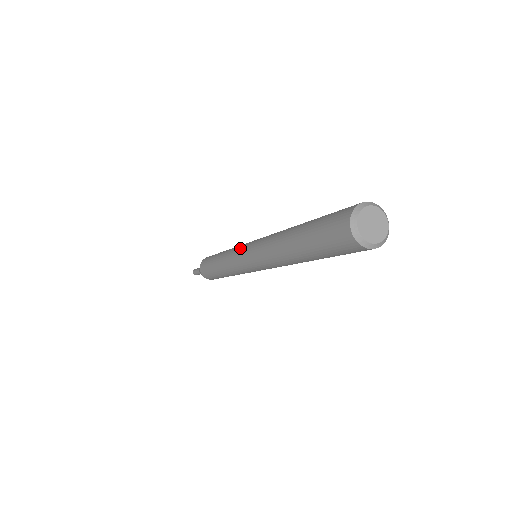
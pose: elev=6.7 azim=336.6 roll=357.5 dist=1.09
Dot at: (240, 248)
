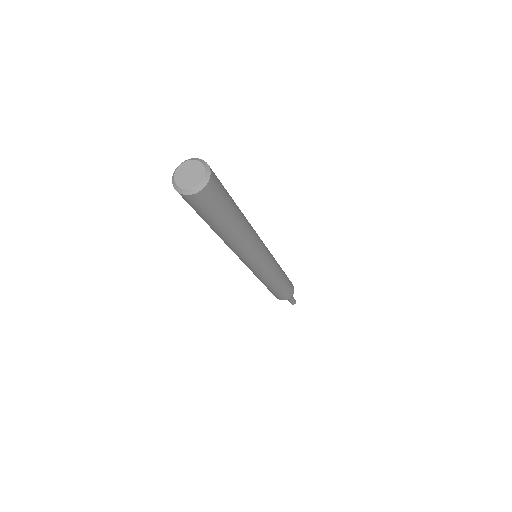
Dot at: occluded
